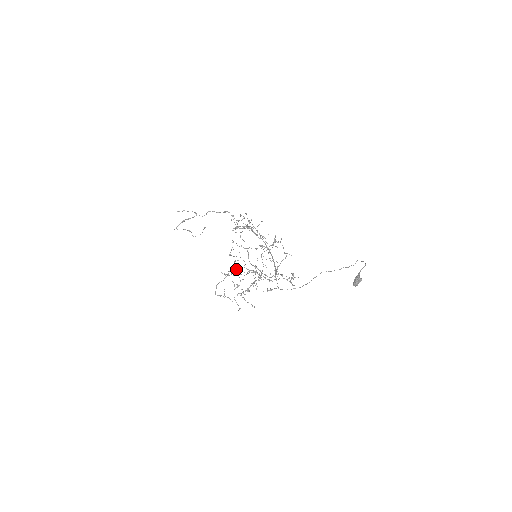
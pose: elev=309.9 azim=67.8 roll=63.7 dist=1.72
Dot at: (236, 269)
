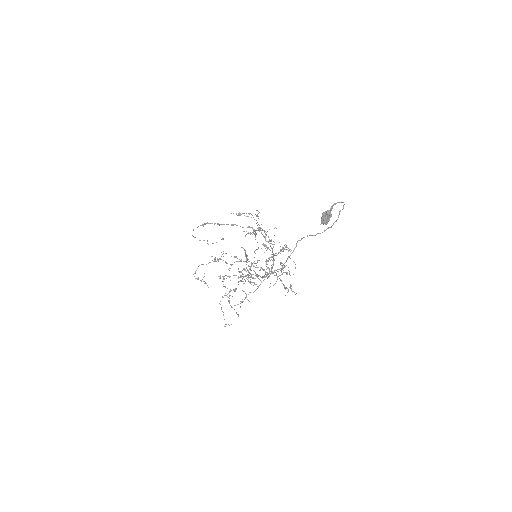
Dot at: (235, 275)
